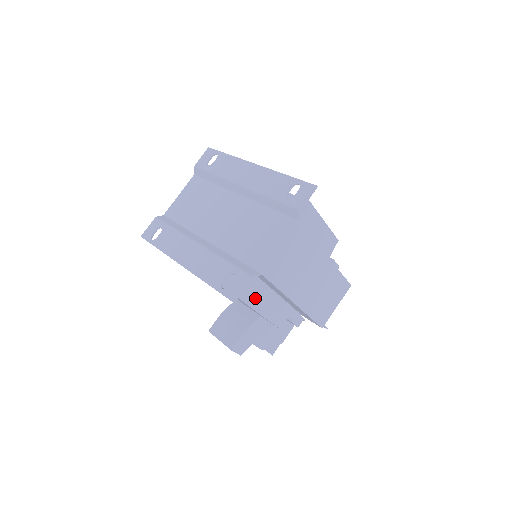
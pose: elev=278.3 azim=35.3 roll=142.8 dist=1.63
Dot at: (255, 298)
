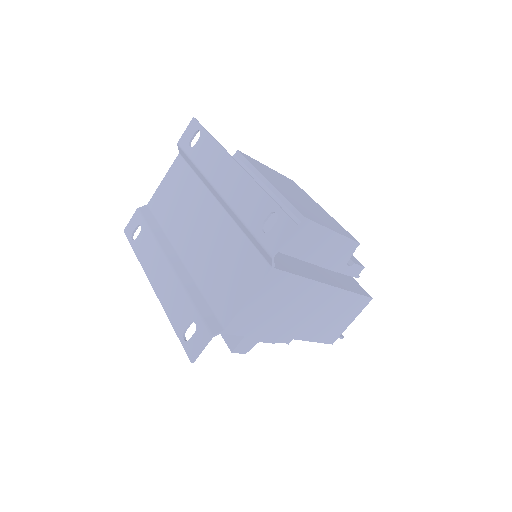
Dot at: occluded
